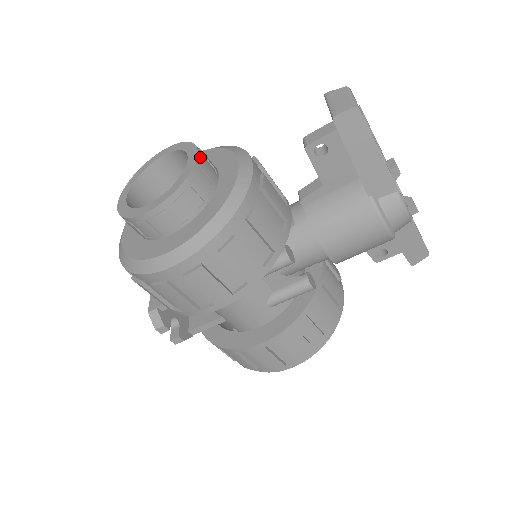
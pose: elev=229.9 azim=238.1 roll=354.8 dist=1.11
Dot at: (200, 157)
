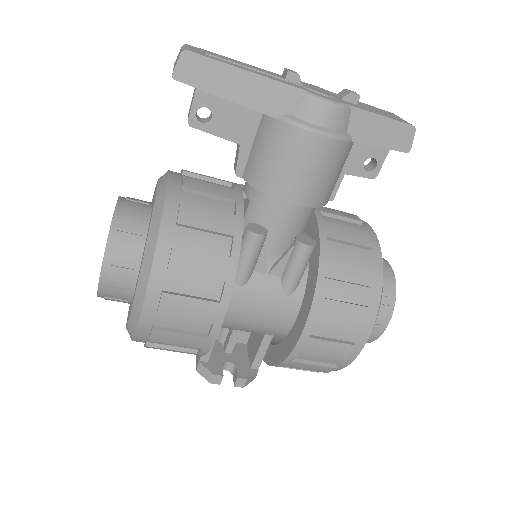
Dot at: (121, 202)
